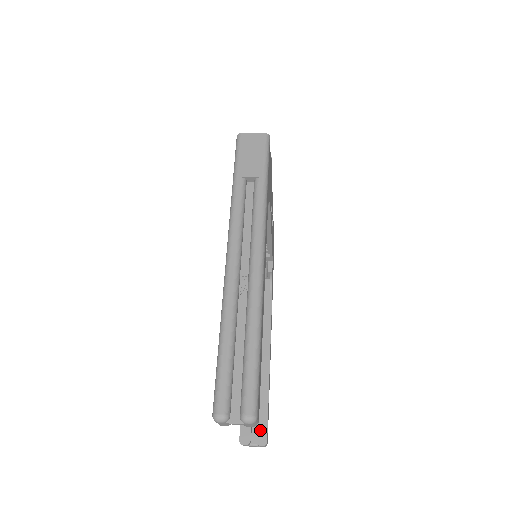
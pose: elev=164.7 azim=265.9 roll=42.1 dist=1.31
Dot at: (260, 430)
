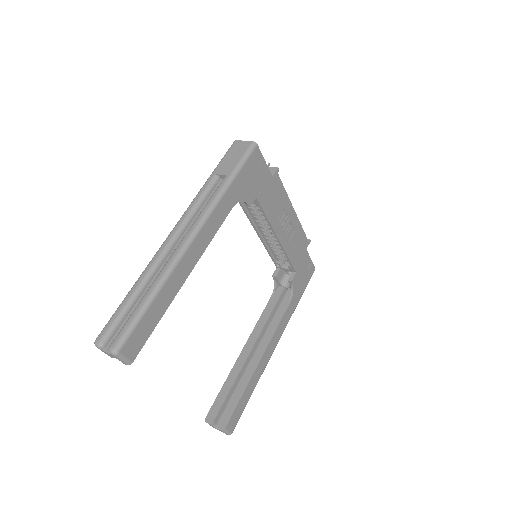
Dot at: (224, 416)
